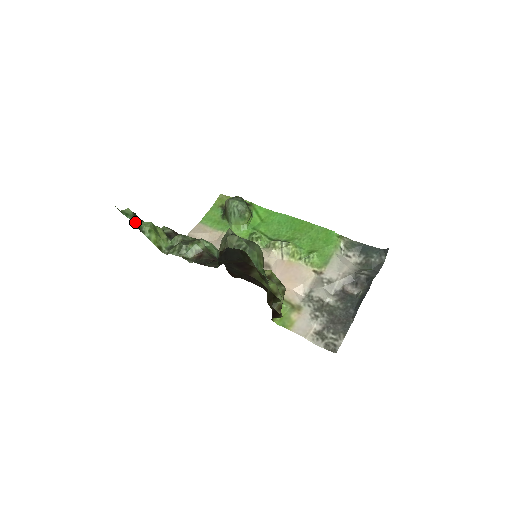
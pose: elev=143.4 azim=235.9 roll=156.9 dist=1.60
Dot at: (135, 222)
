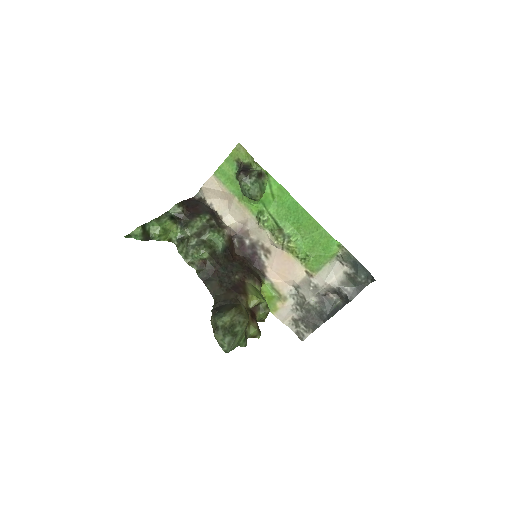
Dot at: (144, 236)
